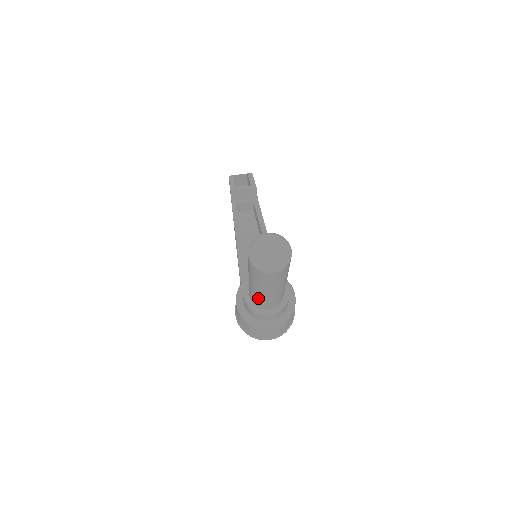
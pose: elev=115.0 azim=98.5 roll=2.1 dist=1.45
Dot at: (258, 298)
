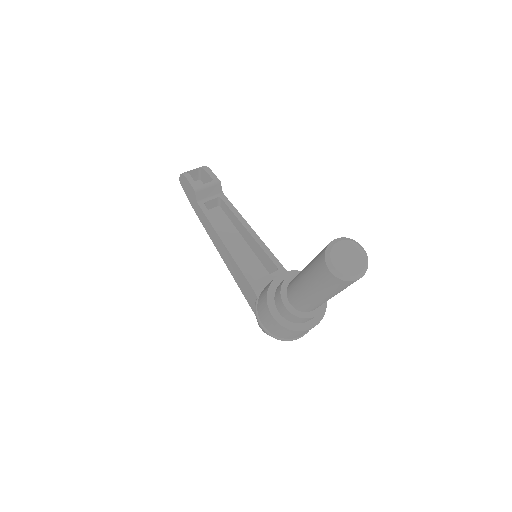
Dot at: (312, 304)
